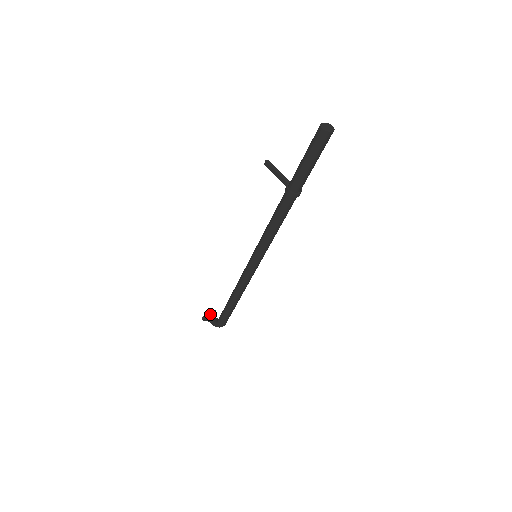
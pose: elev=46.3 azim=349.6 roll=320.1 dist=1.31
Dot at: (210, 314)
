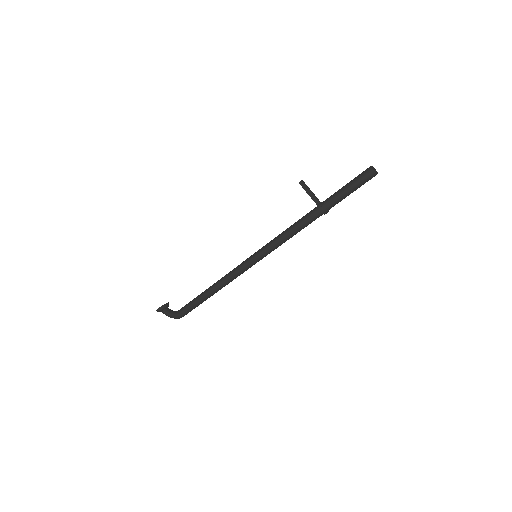
Dot at: (166, 305)
